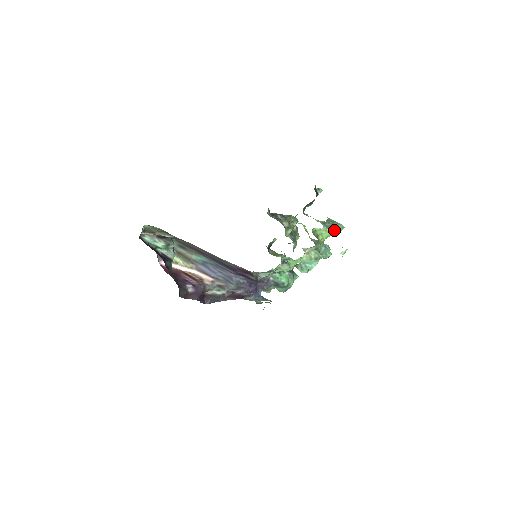
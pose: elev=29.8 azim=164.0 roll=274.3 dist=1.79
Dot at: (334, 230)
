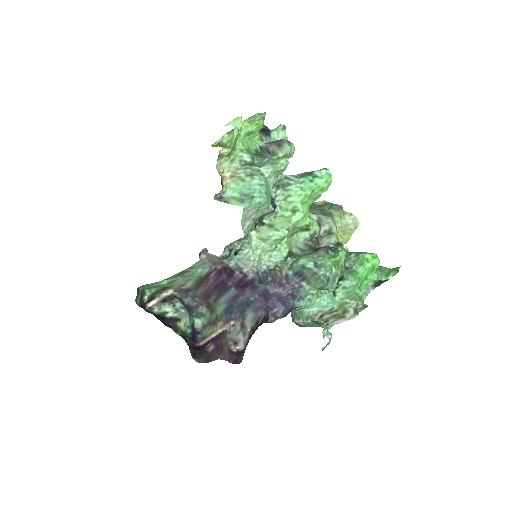
Dot at: (245, 124)
